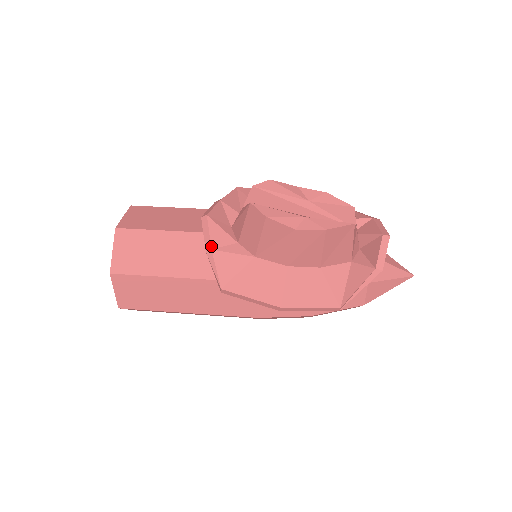
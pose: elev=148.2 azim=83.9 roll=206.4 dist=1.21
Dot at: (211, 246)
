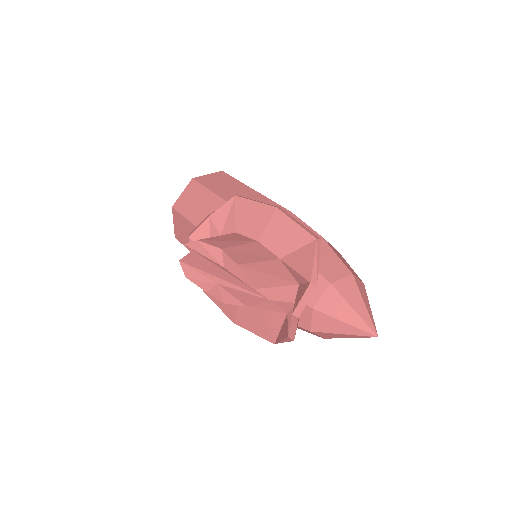
Dot at: occluded
